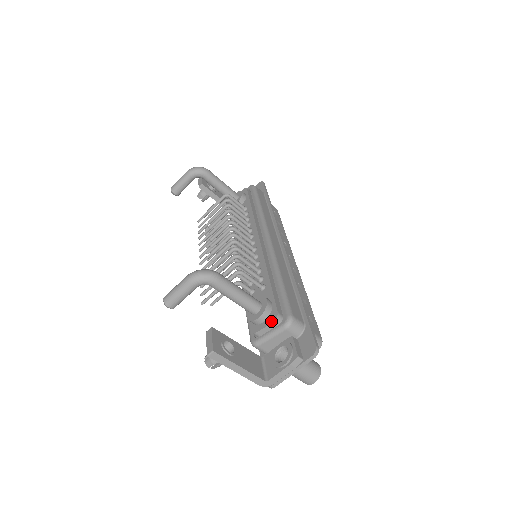
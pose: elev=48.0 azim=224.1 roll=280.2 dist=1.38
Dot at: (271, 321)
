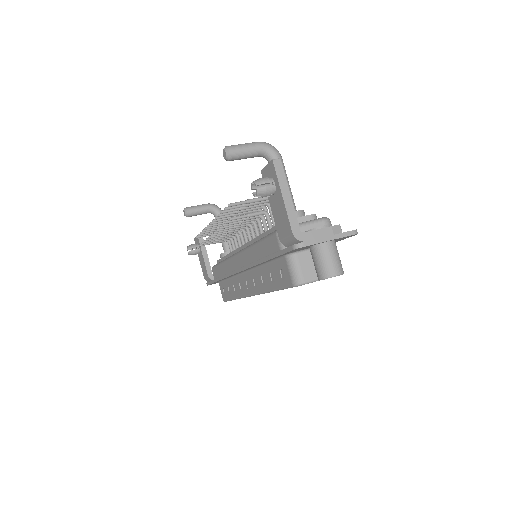
Dot at: (309, 215)
